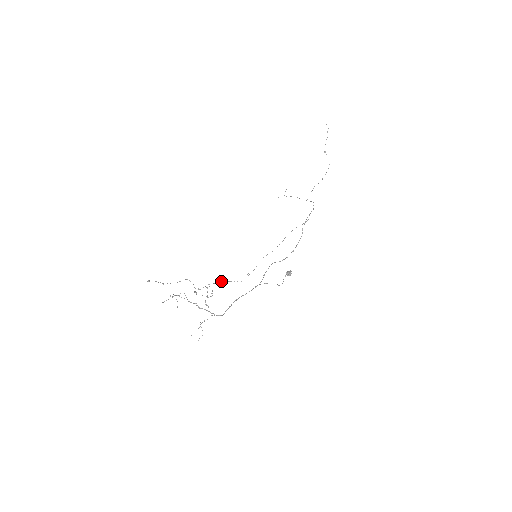
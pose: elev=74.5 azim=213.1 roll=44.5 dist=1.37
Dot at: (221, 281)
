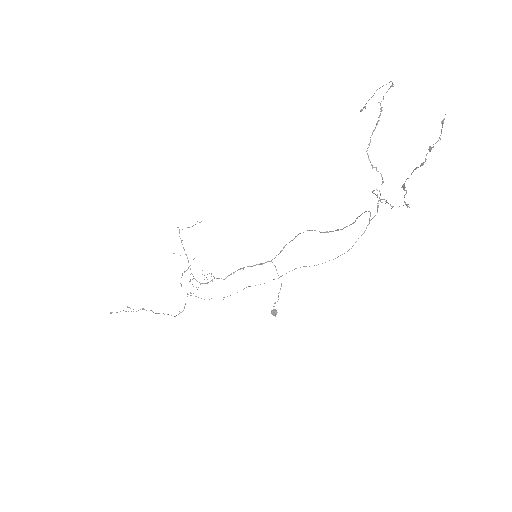
Dot at: (195, 296)
